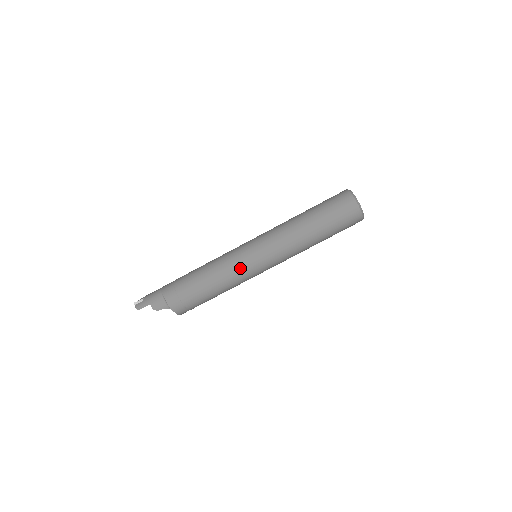
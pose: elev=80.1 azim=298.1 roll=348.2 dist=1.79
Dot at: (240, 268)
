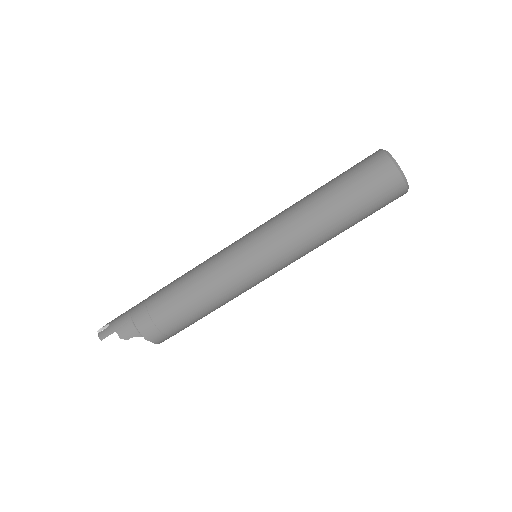
Dot at: (232, 274)
